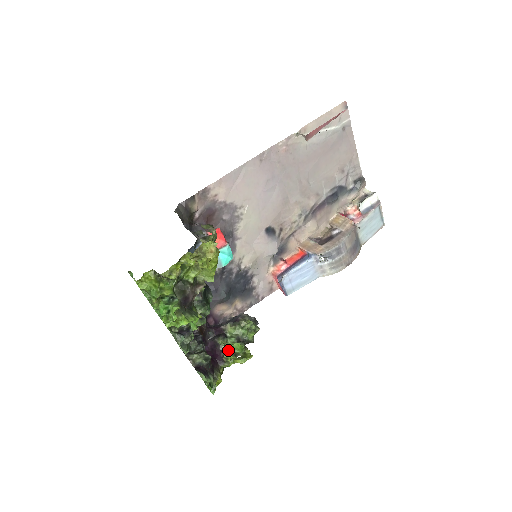
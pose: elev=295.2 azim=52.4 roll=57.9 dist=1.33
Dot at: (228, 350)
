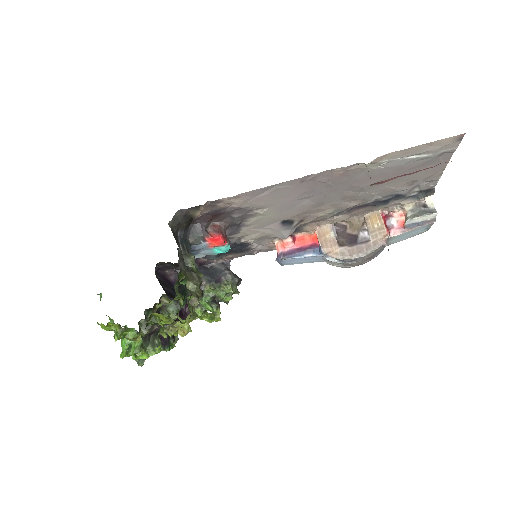
Dot at: (200, 306)
